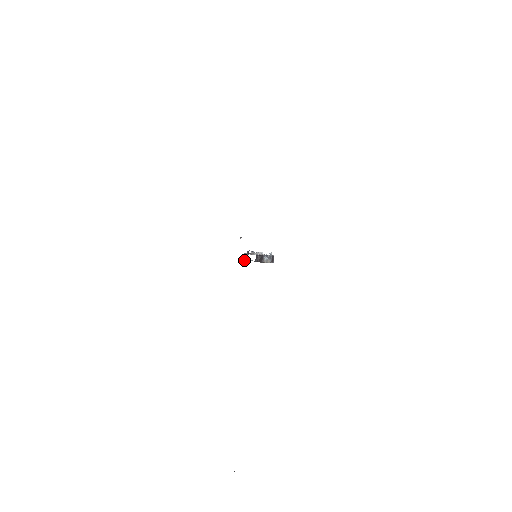
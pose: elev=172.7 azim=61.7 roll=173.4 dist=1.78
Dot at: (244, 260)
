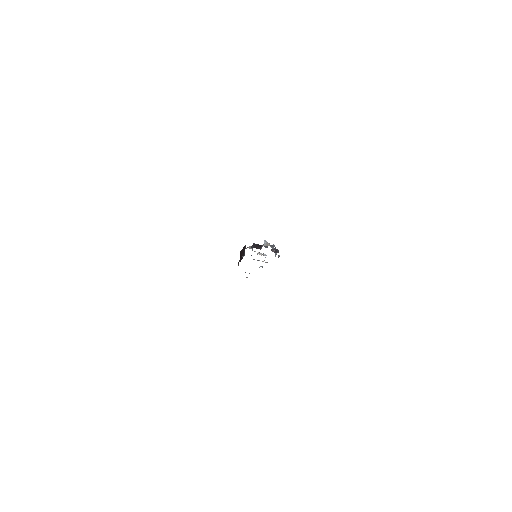
Dot at: occluded
